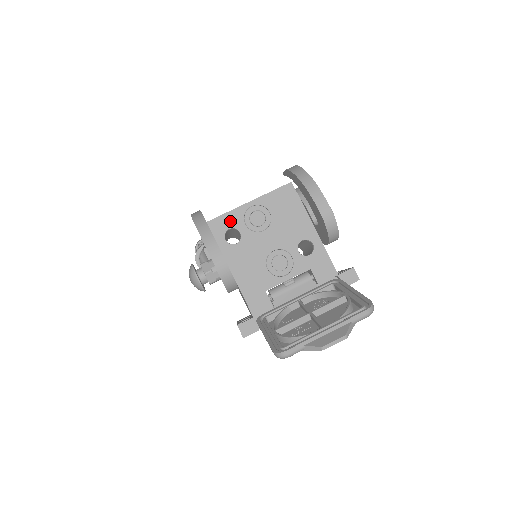
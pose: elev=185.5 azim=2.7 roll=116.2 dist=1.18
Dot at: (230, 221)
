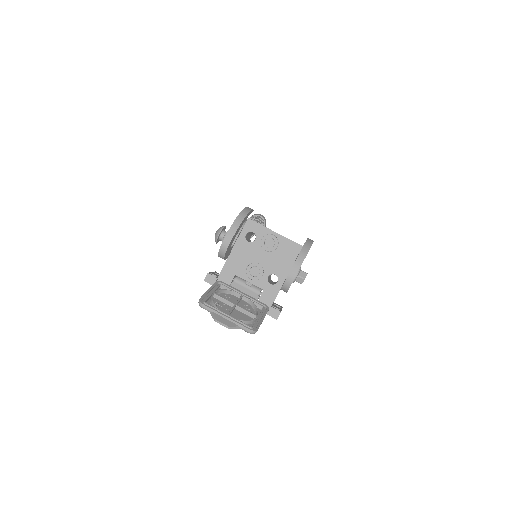
Dot at: (258, 230)
